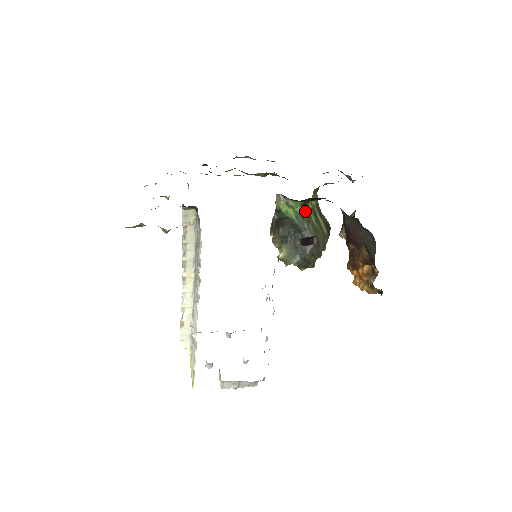
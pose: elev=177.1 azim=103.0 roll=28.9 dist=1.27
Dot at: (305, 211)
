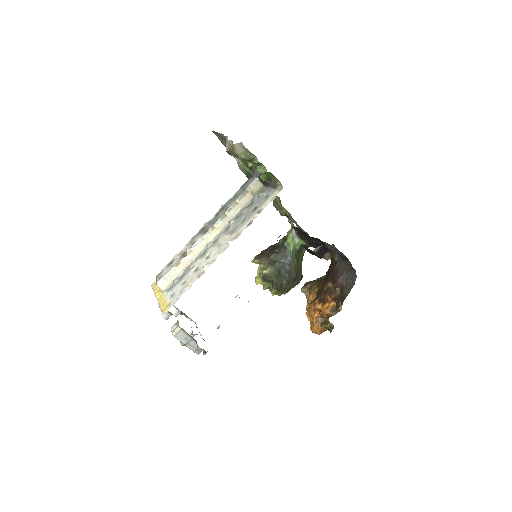
Dot at: (300, 251)
